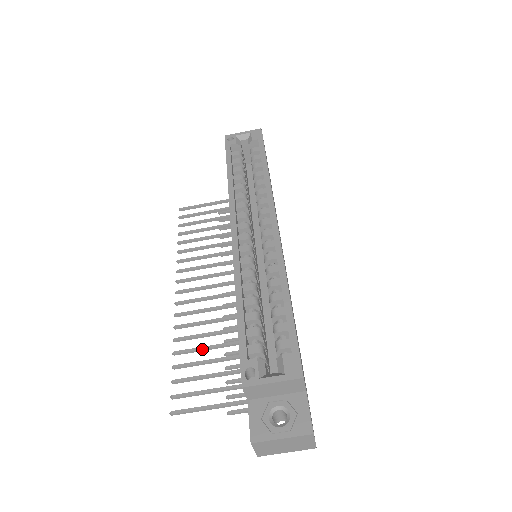
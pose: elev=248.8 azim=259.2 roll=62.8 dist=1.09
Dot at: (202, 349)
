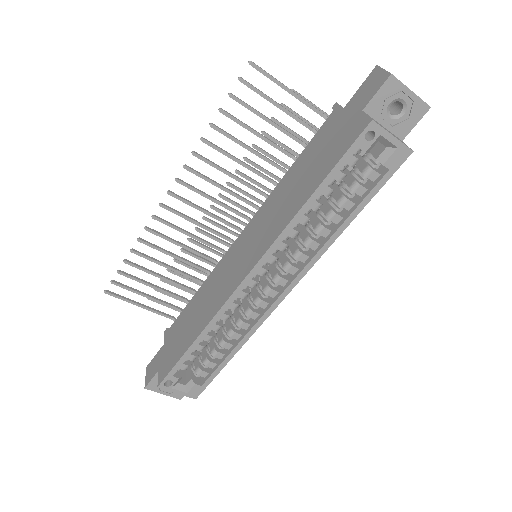
Dot at: occluded
